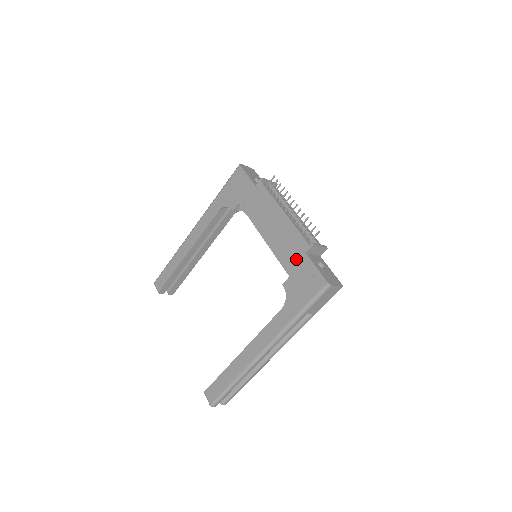
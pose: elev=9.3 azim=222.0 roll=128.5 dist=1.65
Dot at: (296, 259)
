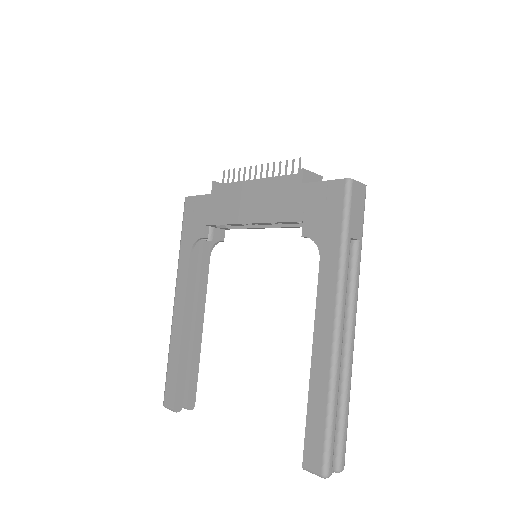
Dot at: (297, 199)
